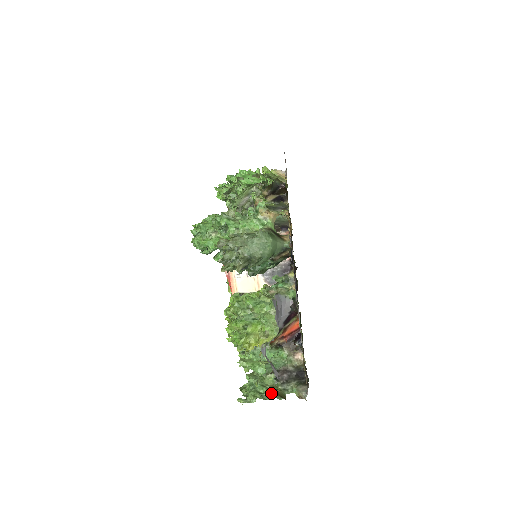
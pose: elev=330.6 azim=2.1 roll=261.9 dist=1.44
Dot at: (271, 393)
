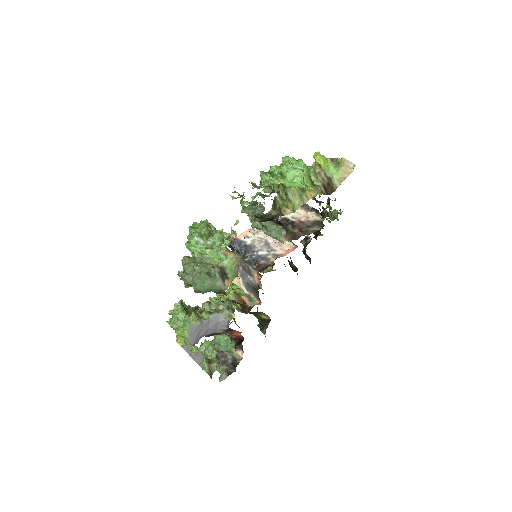
Dot at: (204, 365)
